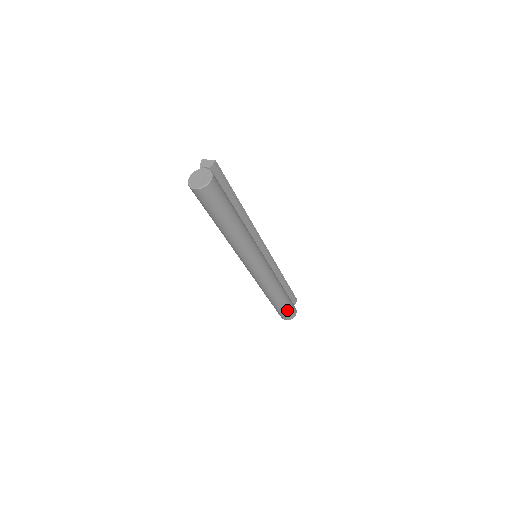
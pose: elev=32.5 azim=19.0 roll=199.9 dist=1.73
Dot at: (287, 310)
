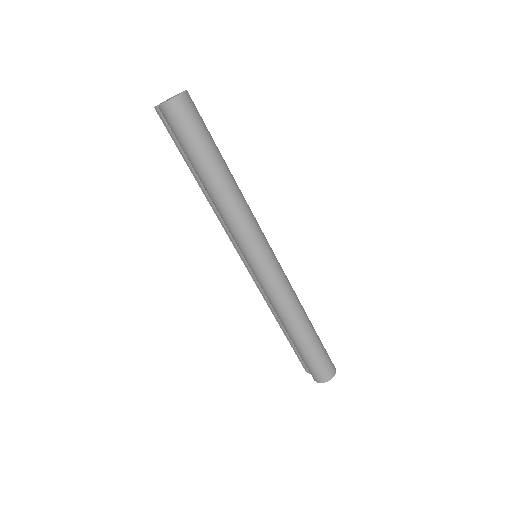
Dot at: (324, 350)
